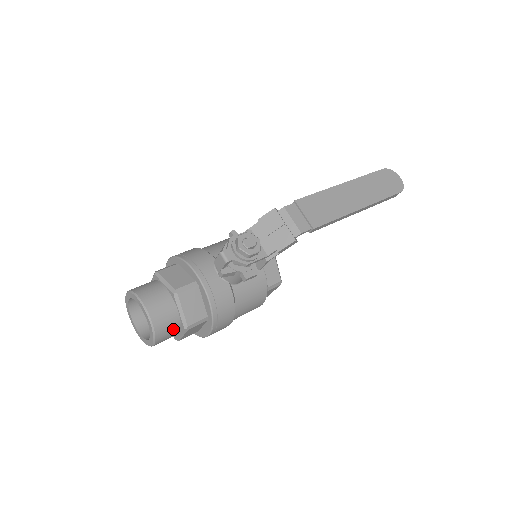
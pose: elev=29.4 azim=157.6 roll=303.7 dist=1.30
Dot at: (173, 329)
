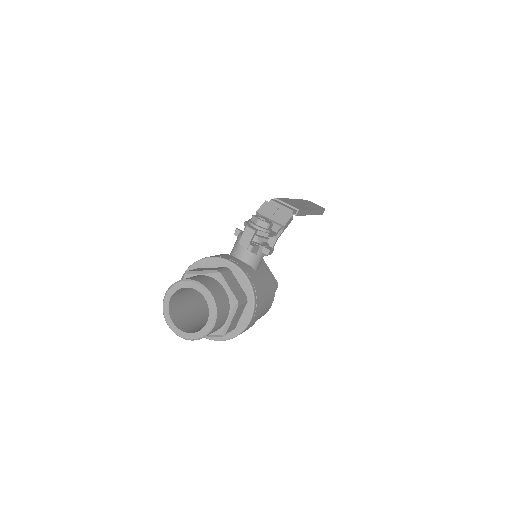
Dot at: (225, 308)
